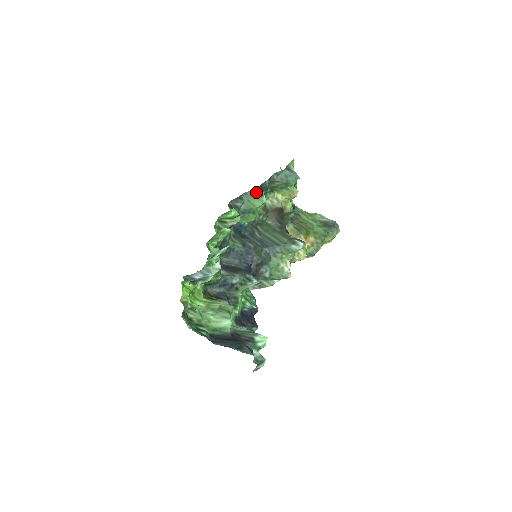
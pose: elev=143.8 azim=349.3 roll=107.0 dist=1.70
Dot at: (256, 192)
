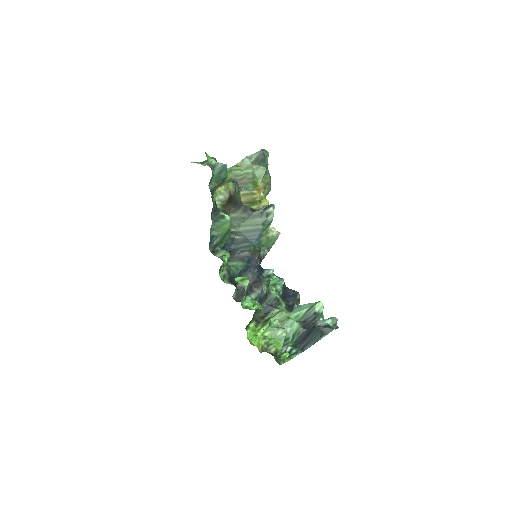
Dot at: (217, 220)
